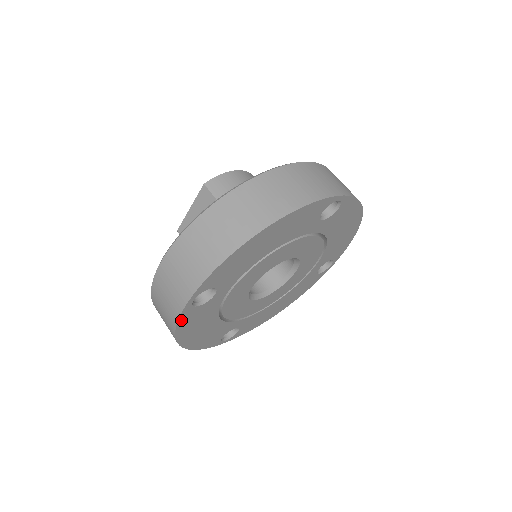
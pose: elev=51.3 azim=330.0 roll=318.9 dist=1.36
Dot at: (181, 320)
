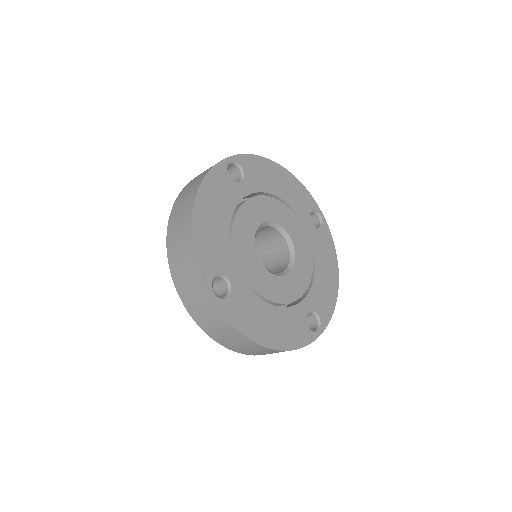
Dot at: (229, 318)
